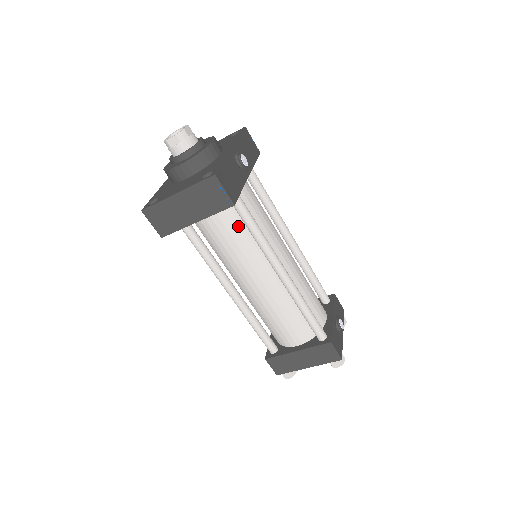
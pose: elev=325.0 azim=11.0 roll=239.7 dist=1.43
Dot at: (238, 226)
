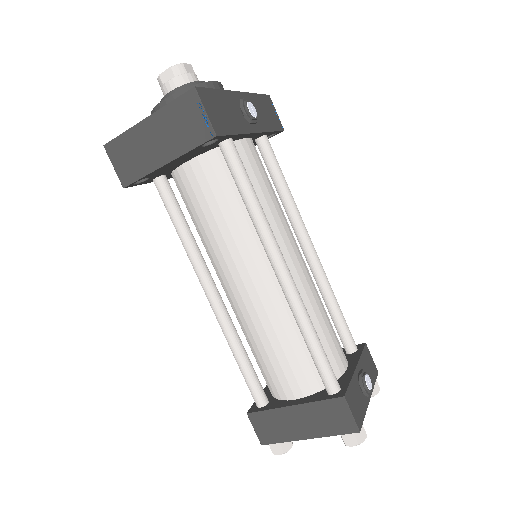
Dot at: (229, 192)
